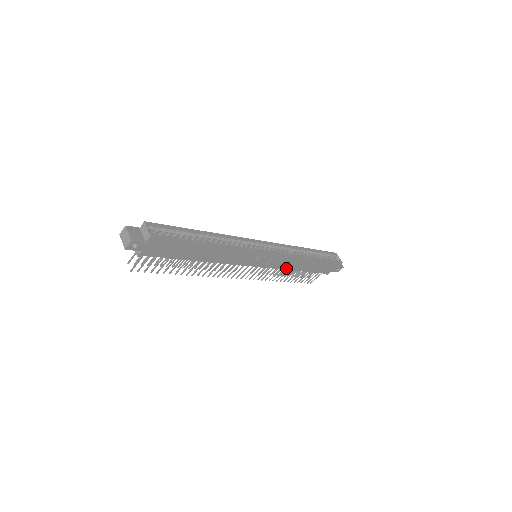
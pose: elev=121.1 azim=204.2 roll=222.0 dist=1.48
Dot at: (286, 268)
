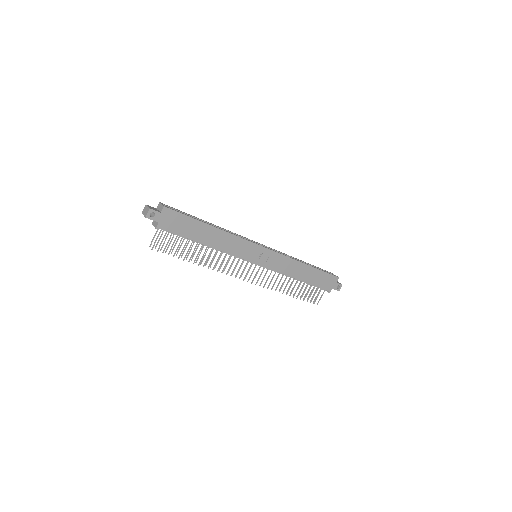
Dot at: (286, 273)
